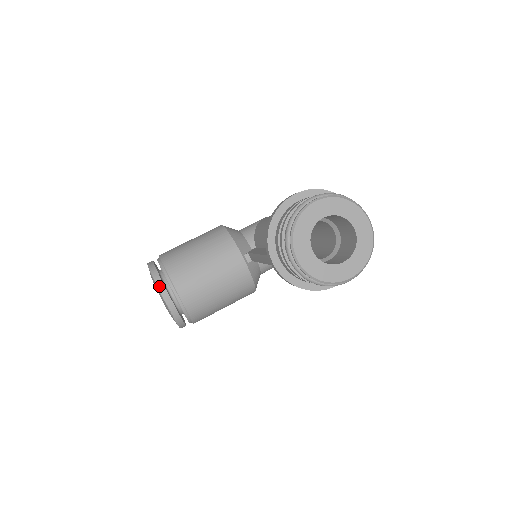
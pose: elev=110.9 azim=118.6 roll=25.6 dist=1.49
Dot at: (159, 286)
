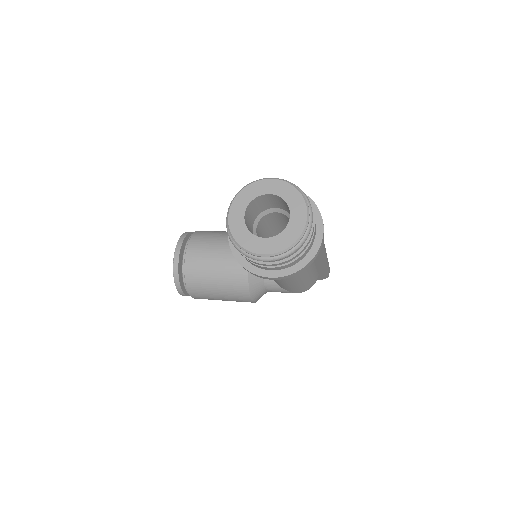
Dot at: (178, 244)
